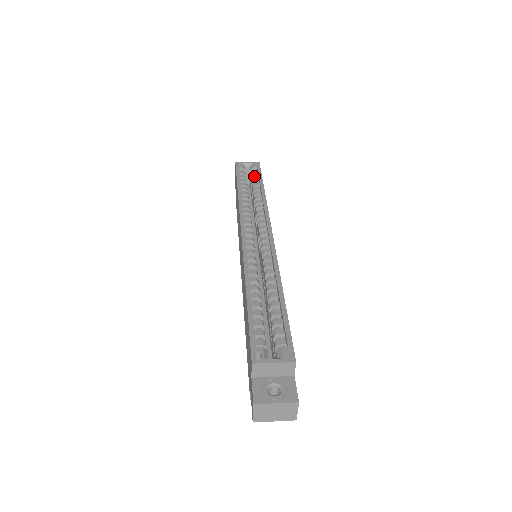
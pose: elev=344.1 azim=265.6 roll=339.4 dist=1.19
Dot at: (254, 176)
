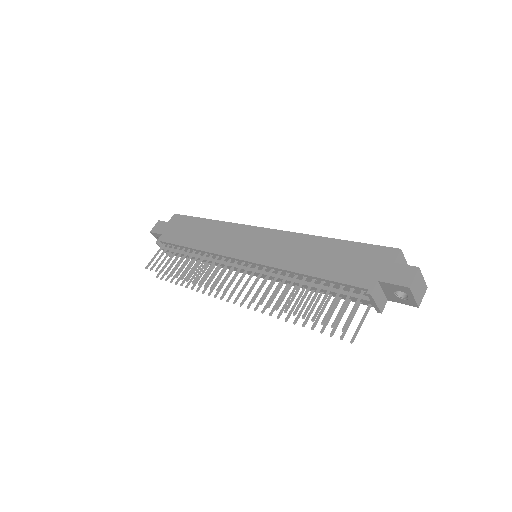
Dot at: occluded
